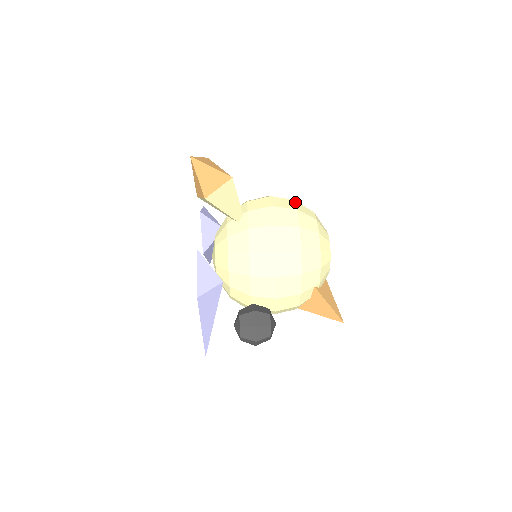
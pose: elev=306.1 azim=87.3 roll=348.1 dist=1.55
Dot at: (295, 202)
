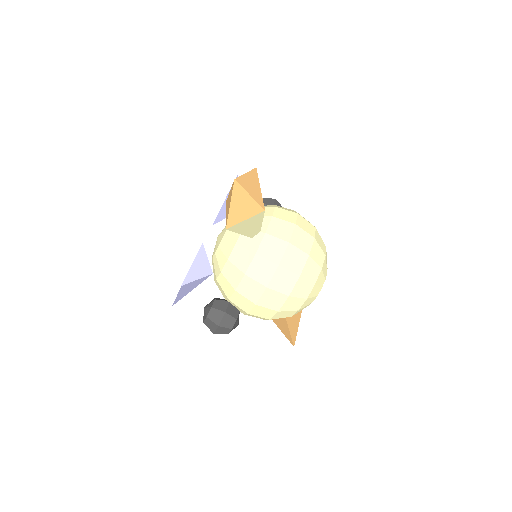
Dot at: (314, 242)
